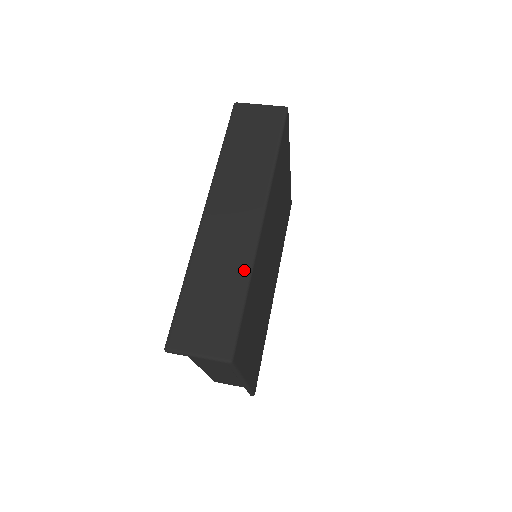
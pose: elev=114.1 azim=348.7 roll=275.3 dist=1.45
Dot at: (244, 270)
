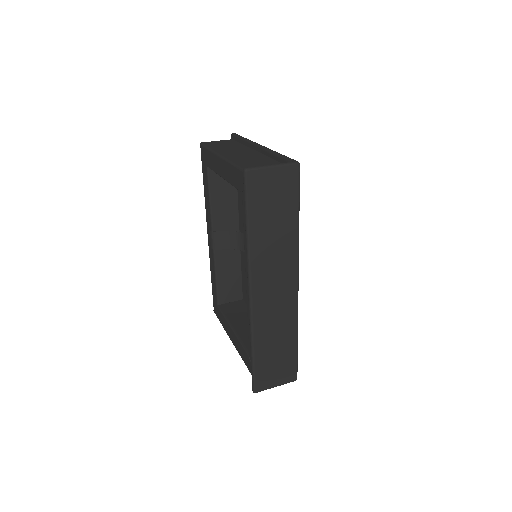
Dot at: (293, 327)
